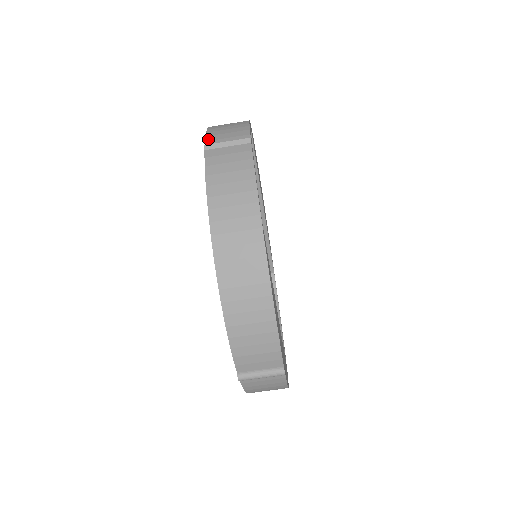
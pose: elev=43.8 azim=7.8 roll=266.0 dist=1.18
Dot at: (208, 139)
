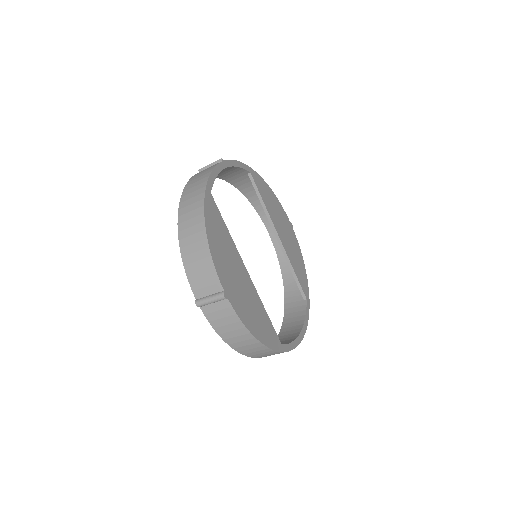
Dot at: occluded
